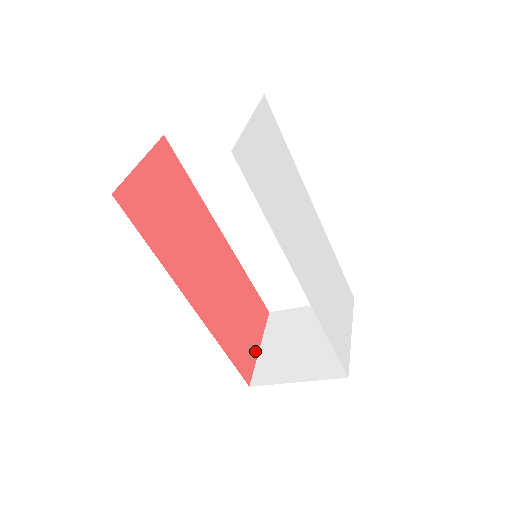
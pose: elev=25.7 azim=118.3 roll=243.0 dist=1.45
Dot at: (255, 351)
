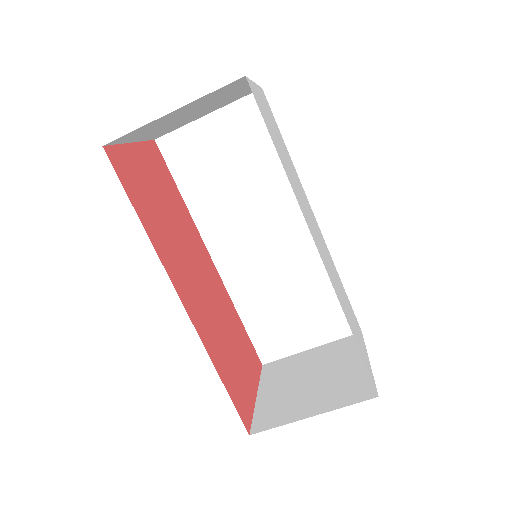
Dot at: (252, 397)
